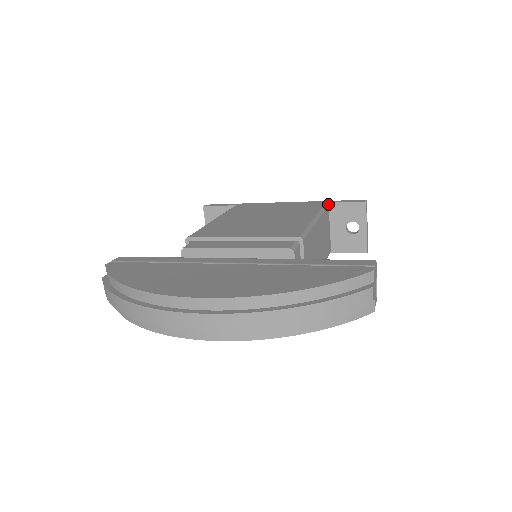
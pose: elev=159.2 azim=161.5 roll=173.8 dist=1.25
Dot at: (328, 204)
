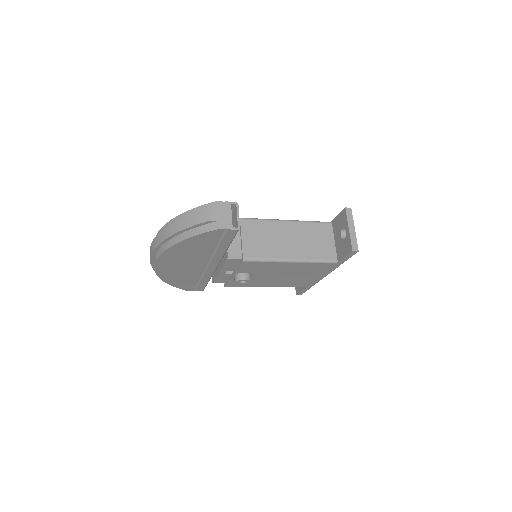
Dot at: (332, 222)
